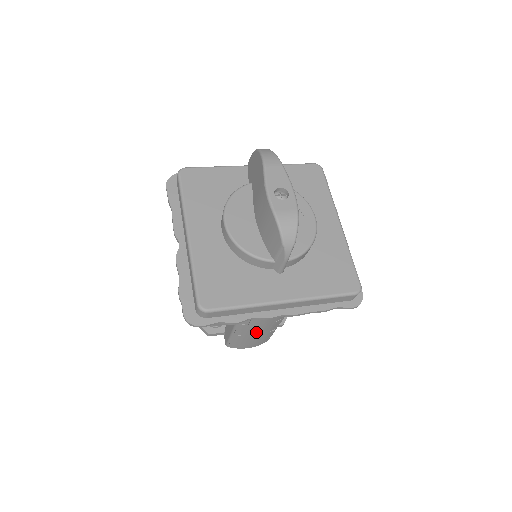
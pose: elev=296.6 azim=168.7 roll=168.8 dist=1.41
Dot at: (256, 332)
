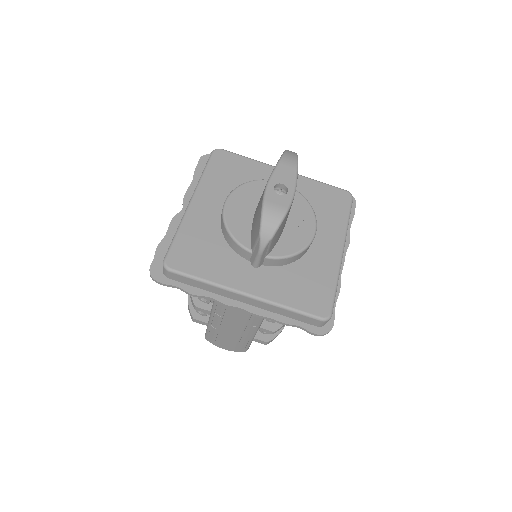
Dot at: (229, 330)
